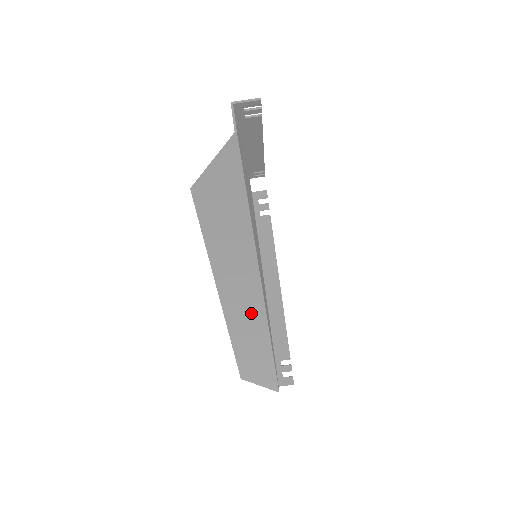
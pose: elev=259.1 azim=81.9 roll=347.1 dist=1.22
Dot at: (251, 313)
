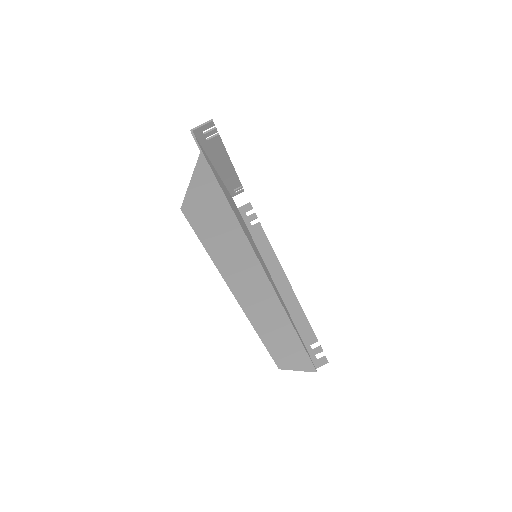
Dot at: (266, 303)
